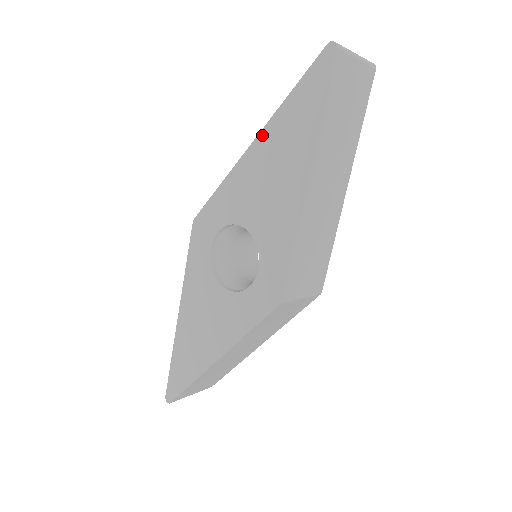
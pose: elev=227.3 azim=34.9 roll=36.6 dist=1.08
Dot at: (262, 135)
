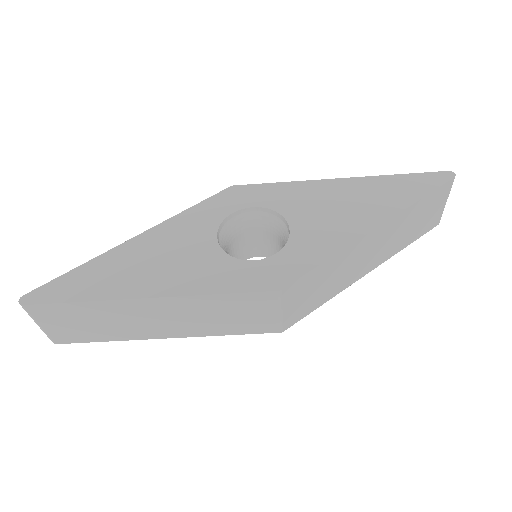
Dot at: (355, 180)
